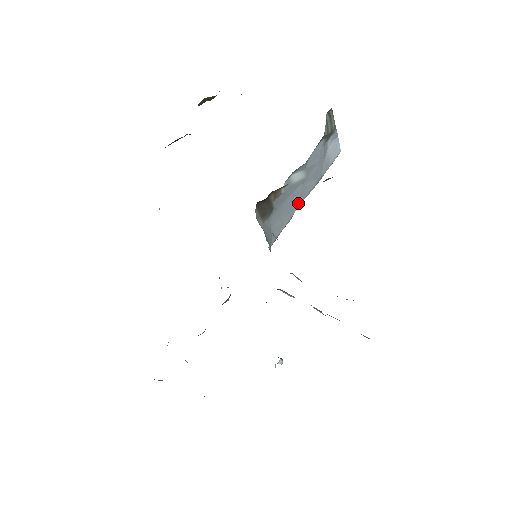
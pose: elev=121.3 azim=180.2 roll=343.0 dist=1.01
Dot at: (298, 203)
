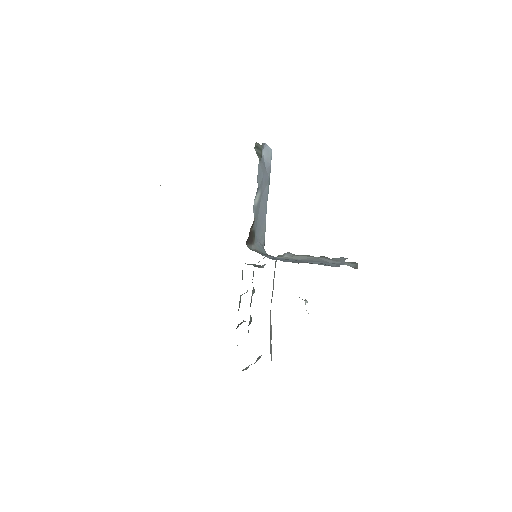
Dot at: (265, 209)
